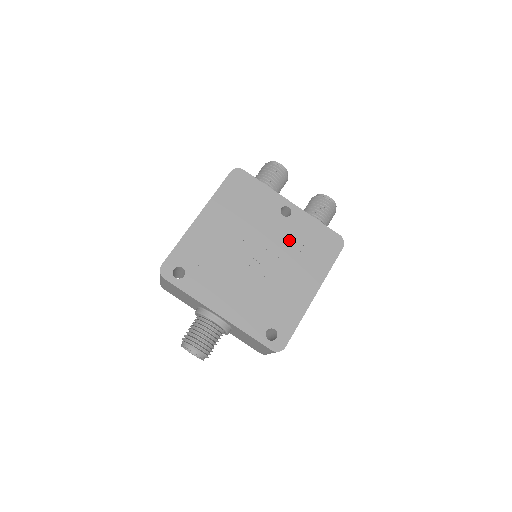
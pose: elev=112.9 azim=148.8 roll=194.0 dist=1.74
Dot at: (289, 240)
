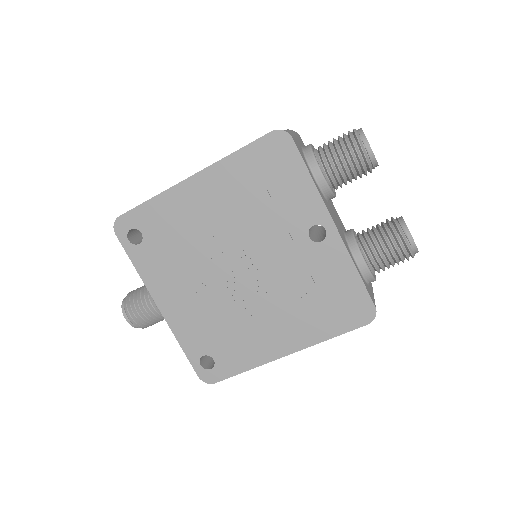
Dot at: (296, 274)
